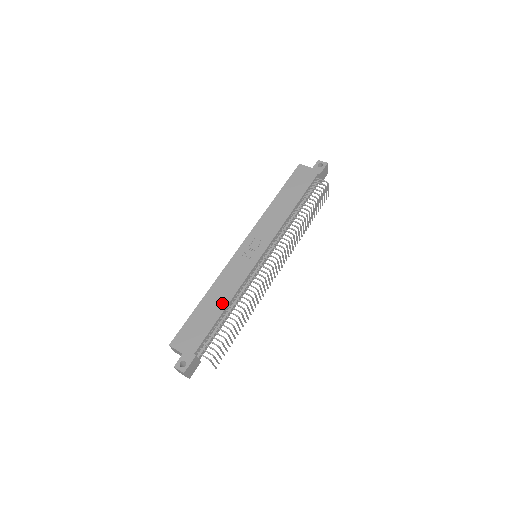
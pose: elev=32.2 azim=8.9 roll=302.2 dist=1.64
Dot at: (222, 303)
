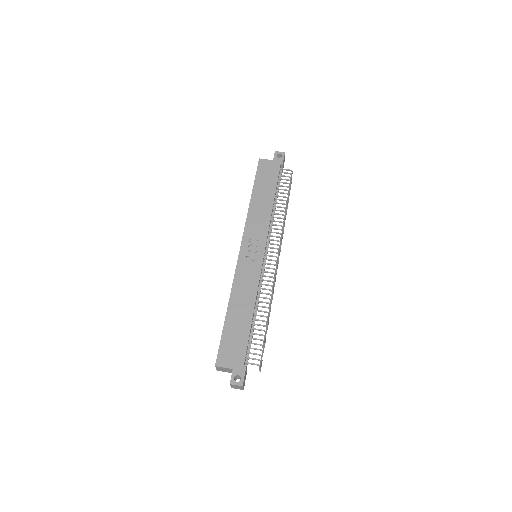
Dot at: (248, 309)
